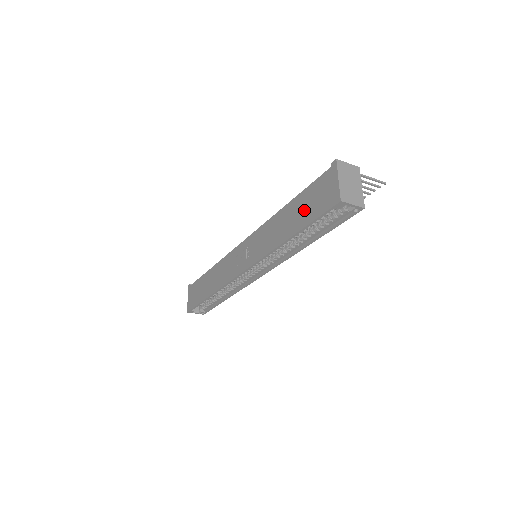
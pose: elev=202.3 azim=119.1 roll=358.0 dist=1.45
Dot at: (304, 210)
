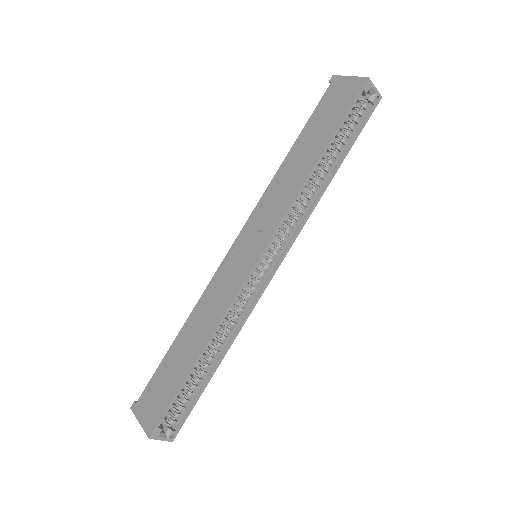
Dot at: (322, 126)
